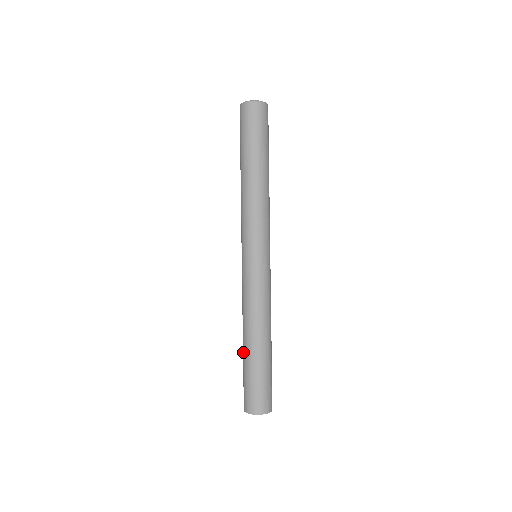
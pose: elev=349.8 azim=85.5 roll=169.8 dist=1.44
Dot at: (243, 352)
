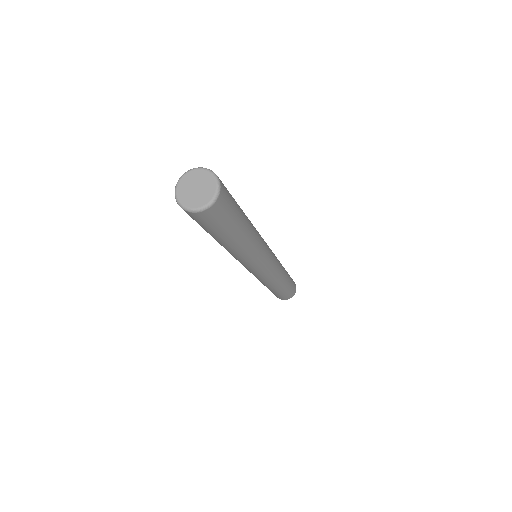
Dot at: occluded
